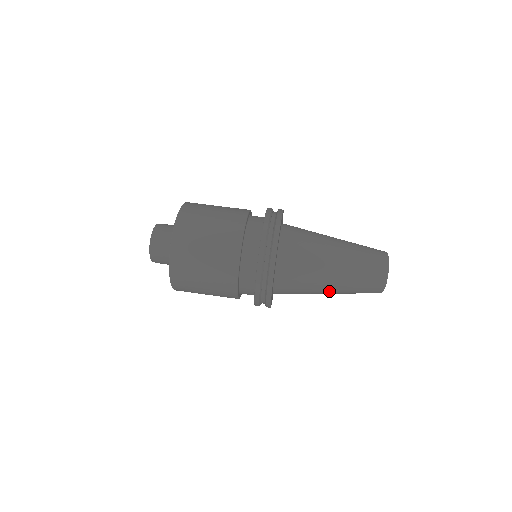
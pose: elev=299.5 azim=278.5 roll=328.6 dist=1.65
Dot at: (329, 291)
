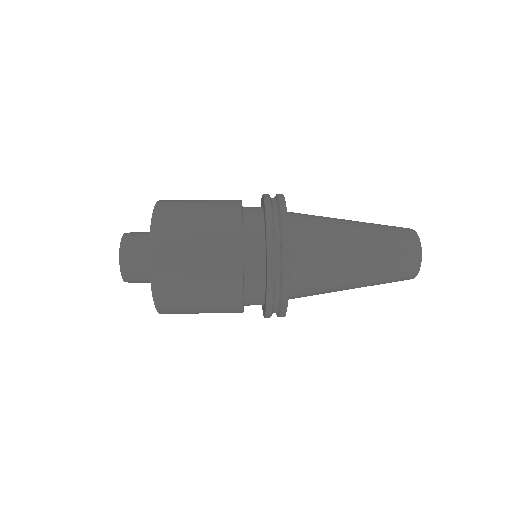
Dot at: (357, 243)
